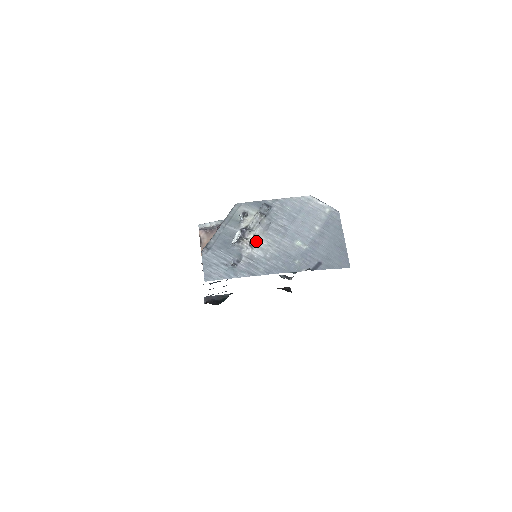
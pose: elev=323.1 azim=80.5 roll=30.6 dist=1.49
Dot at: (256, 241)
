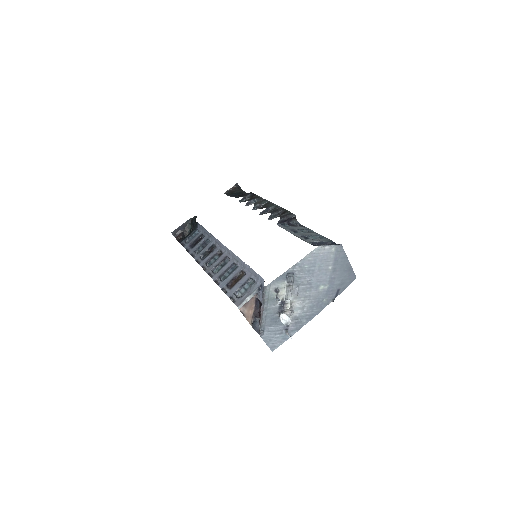
Dot at: (293, 305)
